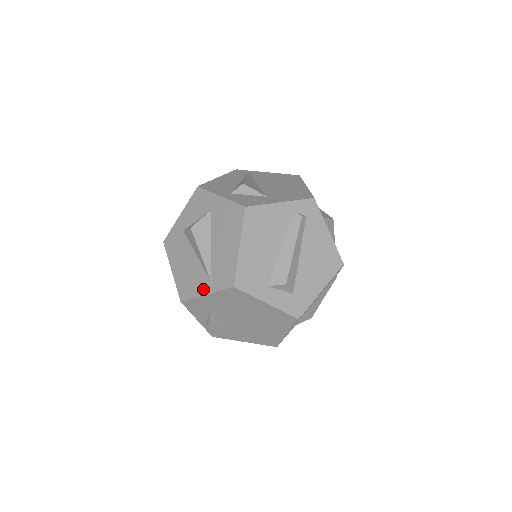
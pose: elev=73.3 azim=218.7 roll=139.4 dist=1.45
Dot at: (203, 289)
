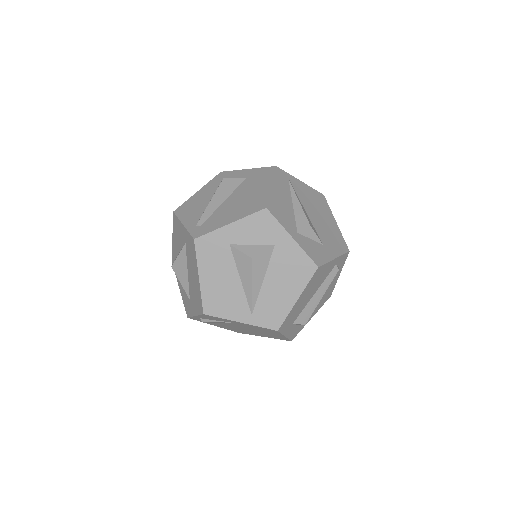
Dot at: (239, 316)
